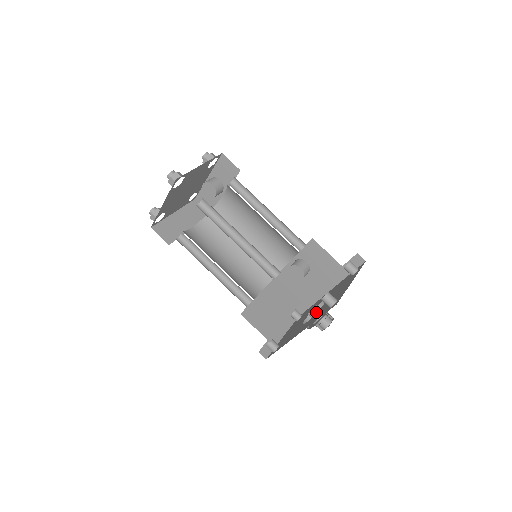
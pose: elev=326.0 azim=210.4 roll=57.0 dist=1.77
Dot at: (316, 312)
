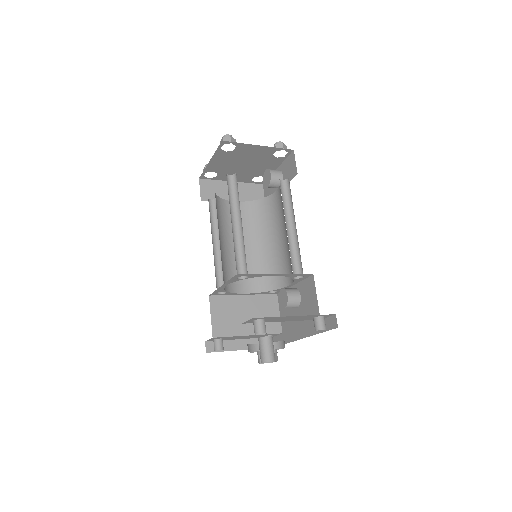
Dot at: (264, 341)
